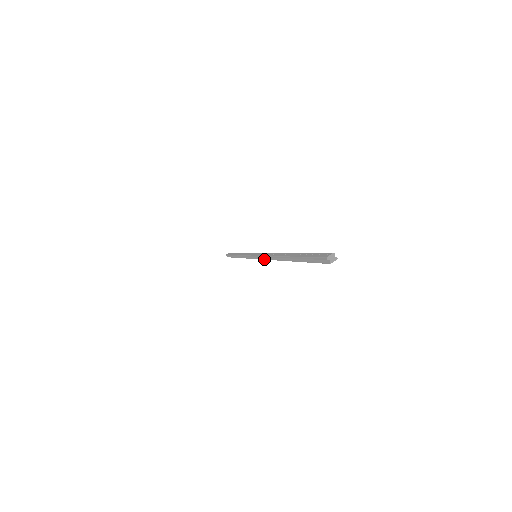
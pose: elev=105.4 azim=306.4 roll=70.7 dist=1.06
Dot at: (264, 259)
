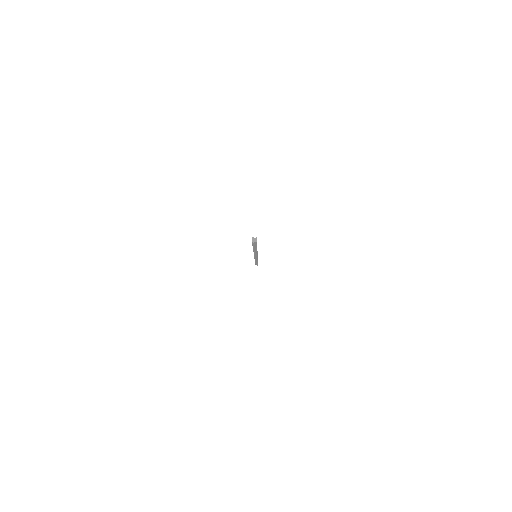
Dot at: occluded
